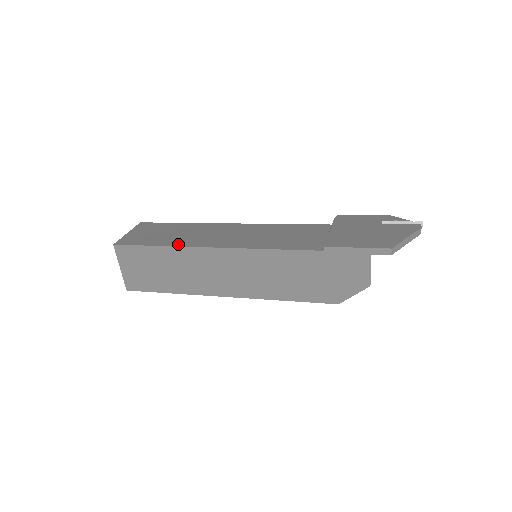
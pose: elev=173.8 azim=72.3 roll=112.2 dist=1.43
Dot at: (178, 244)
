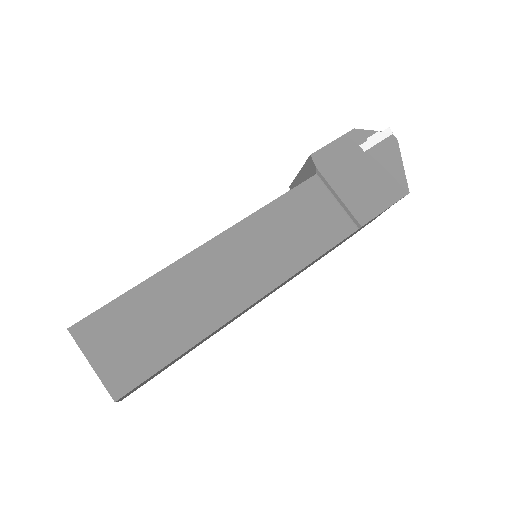
Dot at: (206, 330)
